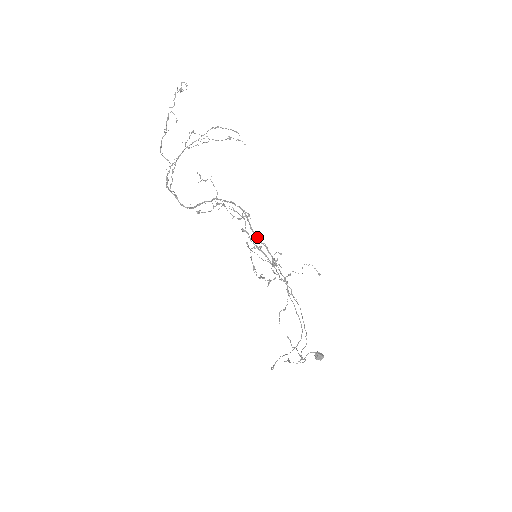
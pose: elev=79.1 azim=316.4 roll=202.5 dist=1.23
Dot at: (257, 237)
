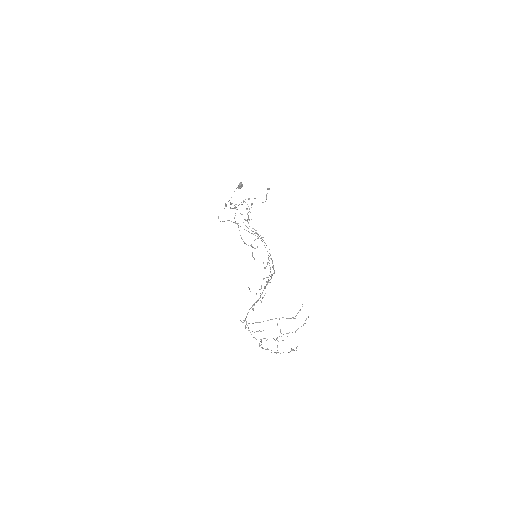
Dot at: occluded
